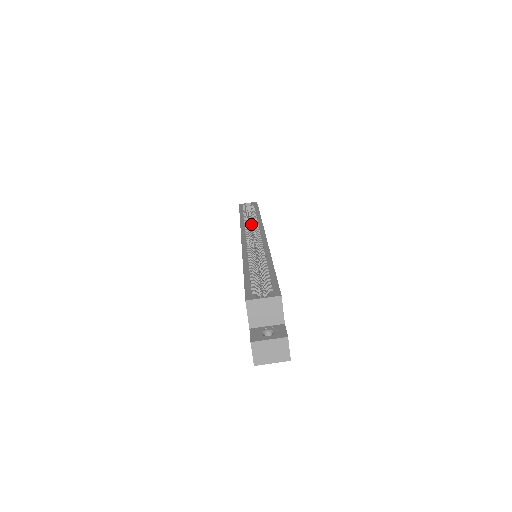
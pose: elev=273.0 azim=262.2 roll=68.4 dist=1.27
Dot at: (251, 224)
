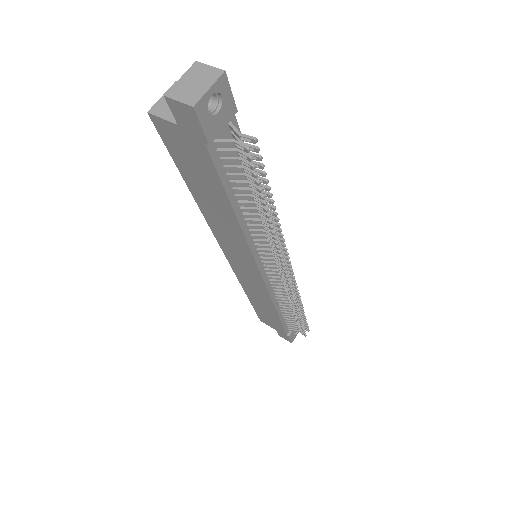
Dot at: occluded
